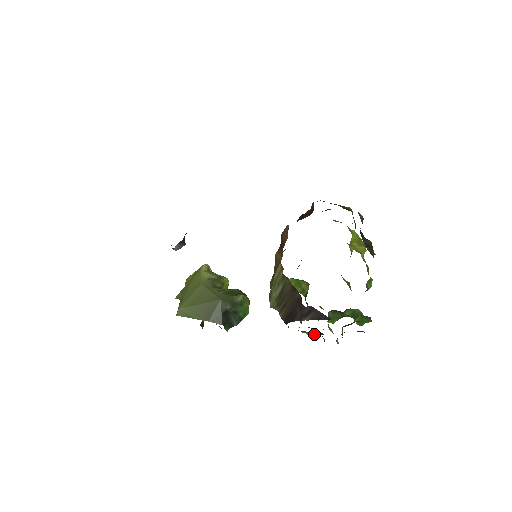
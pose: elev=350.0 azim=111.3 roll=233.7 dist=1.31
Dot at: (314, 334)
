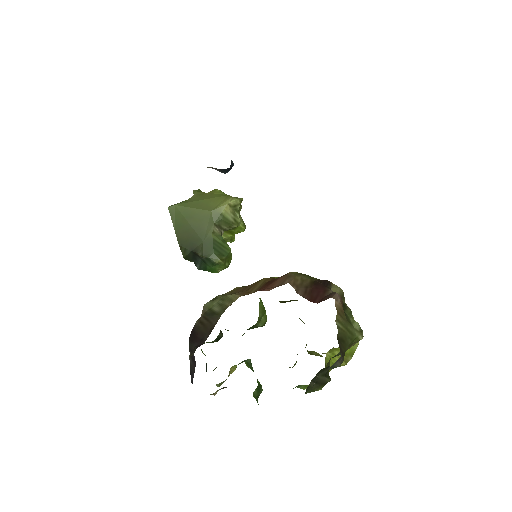
Dot at: occluded
